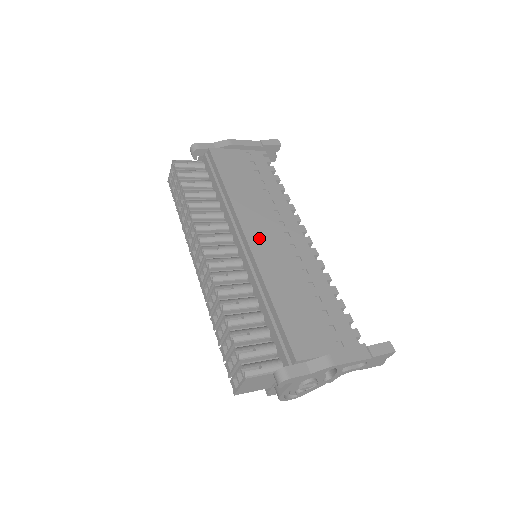
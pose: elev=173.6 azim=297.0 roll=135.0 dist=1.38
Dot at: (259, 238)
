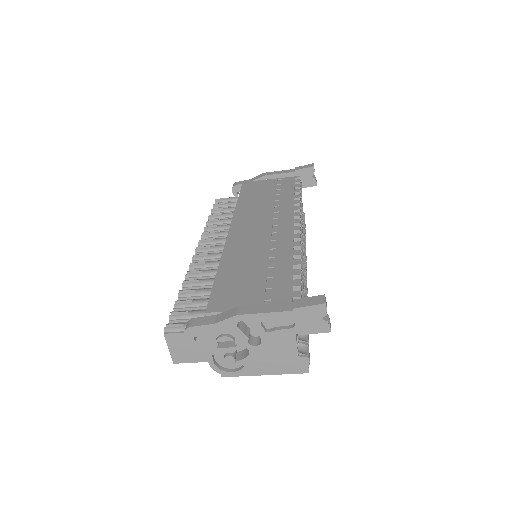
Dot at: (242, 231)
